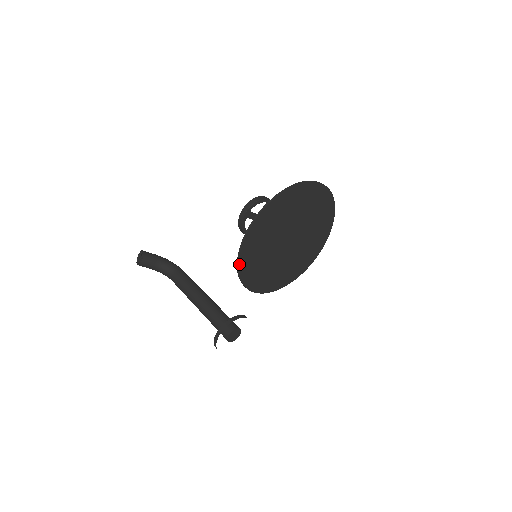
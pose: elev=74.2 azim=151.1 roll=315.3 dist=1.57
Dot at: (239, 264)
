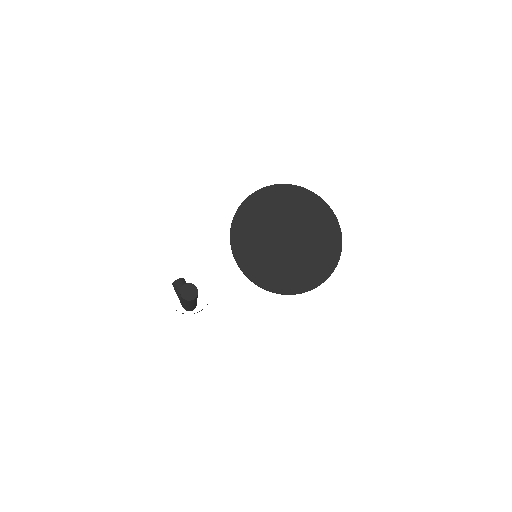
Dot at: (239, 209)
